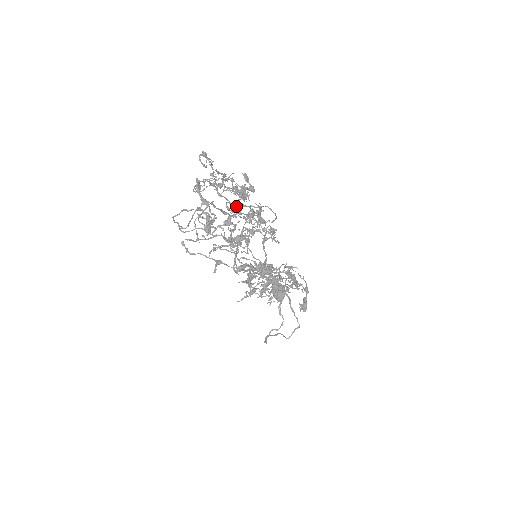
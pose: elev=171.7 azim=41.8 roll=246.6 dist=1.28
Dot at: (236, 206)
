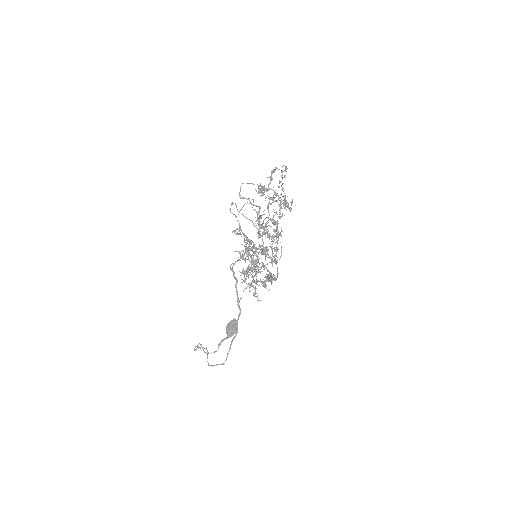
Dot at: (274, 212)
